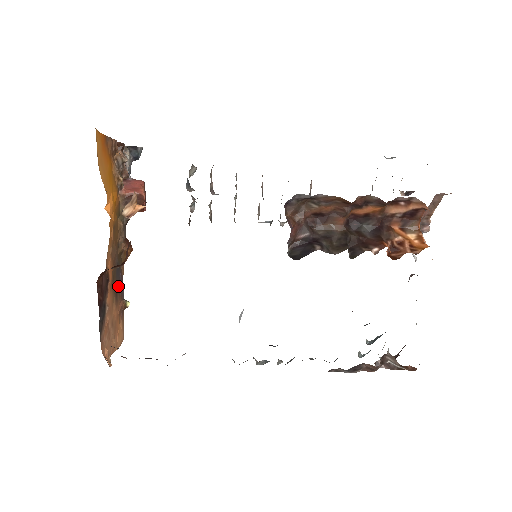
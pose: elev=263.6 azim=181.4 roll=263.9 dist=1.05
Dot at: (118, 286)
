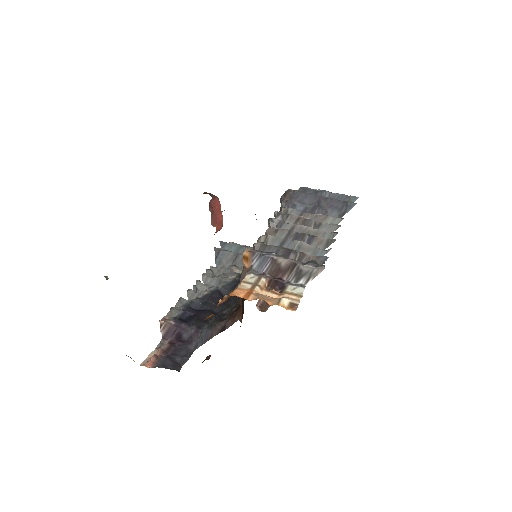
Dot at: occluded
